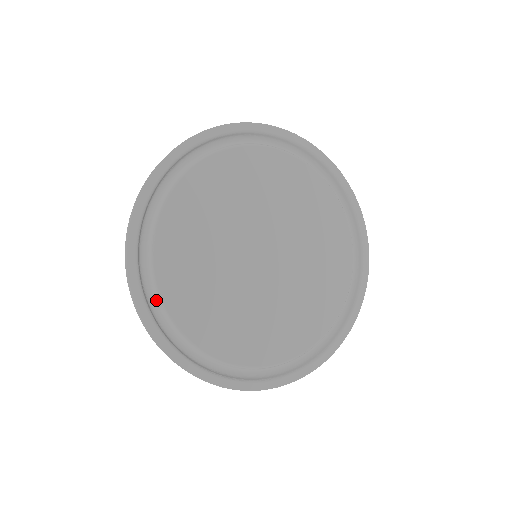
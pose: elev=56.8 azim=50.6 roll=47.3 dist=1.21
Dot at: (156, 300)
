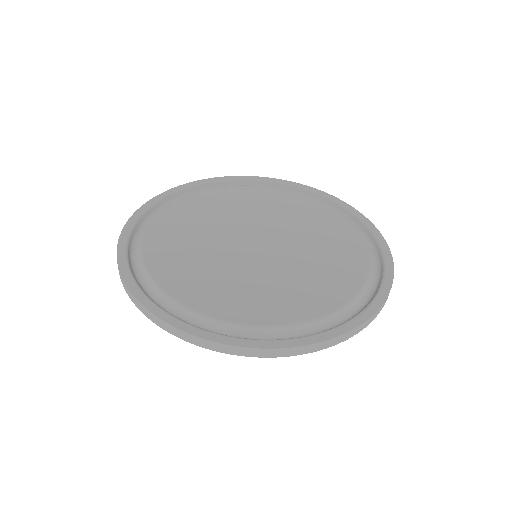
Dot at: (175, 308)
